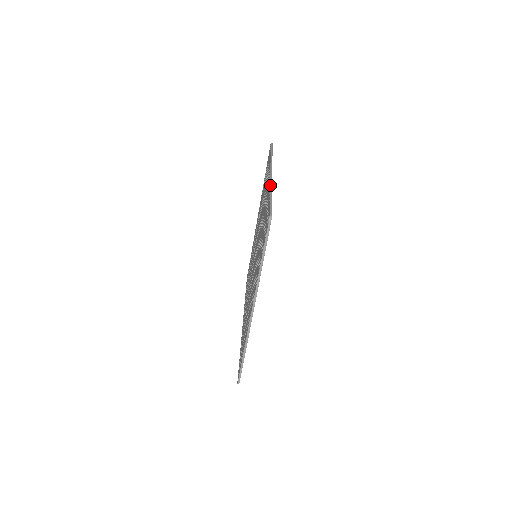
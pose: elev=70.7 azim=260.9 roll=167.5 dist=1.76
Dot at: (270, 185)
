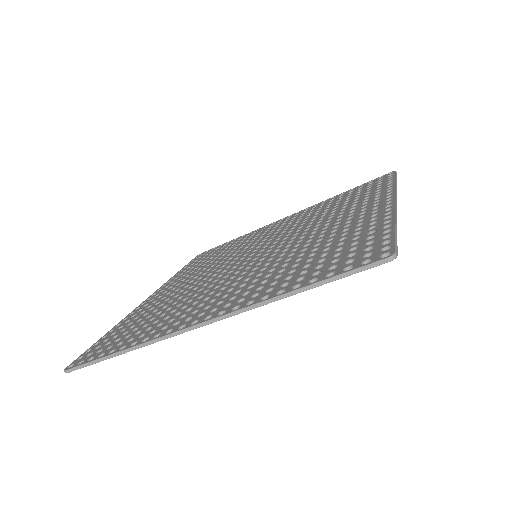
Dot at: (396, 212)
